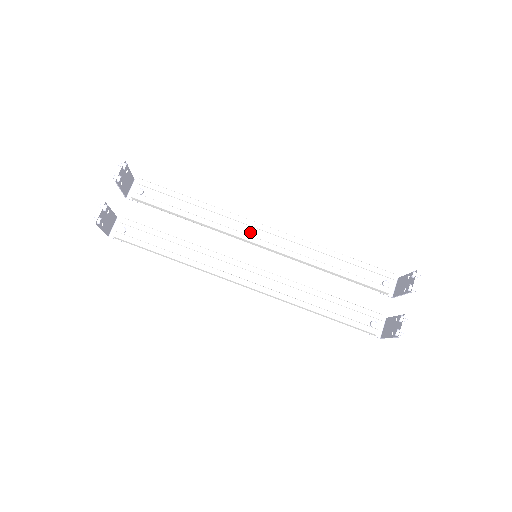
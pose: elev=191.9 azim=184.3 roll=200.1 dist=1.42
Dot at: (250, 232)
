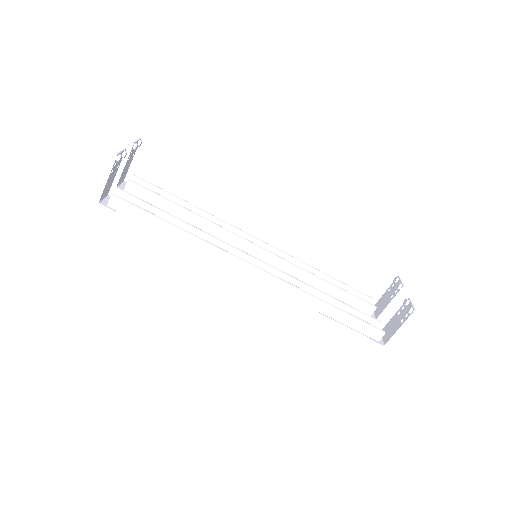
Dot at: occluded
